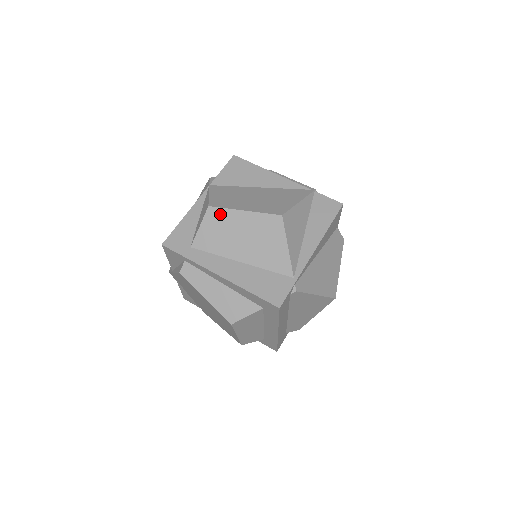
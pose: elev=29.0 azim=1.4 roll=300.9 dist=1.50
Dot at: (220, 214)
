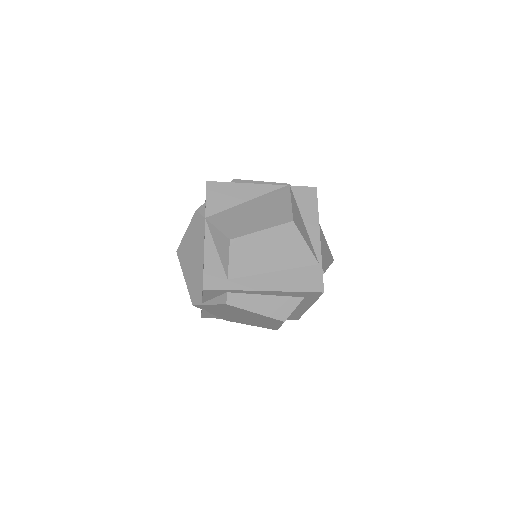
Dot at: (242, 242)
